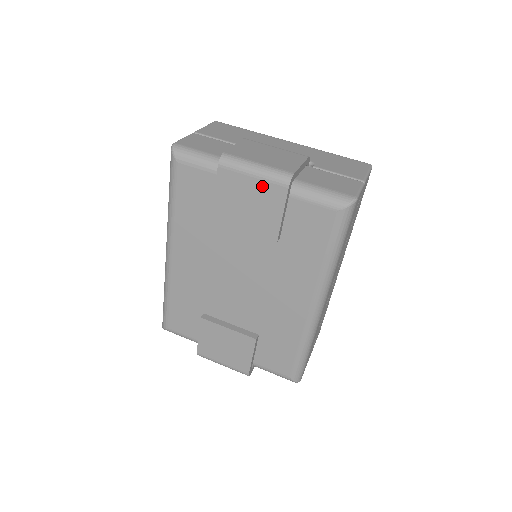
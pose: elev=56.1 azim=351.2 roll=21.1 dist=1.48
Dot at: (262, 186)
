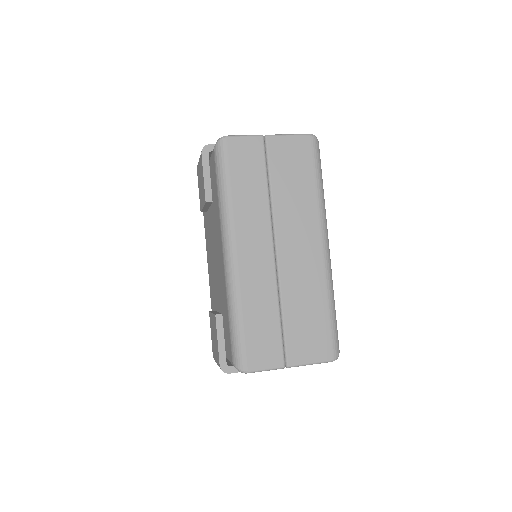
Dot at: (200, 164)
